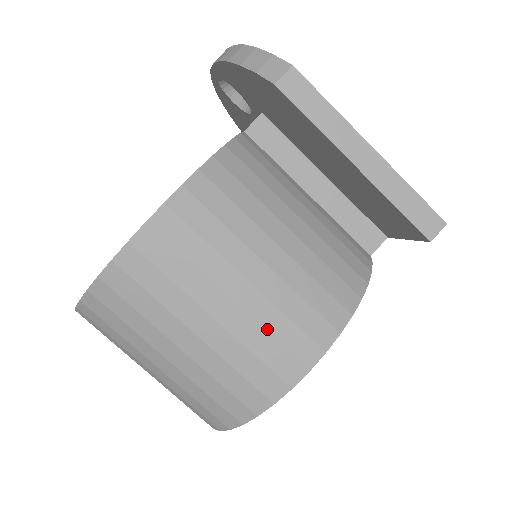
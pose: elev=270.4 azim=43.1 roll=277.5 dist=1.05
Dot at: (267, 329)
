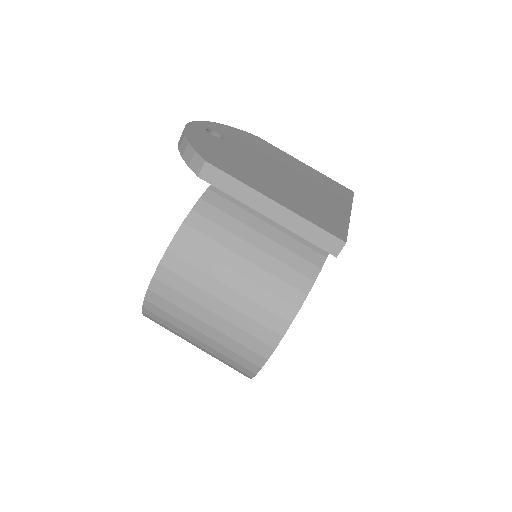
Dot at: (241, 328)
